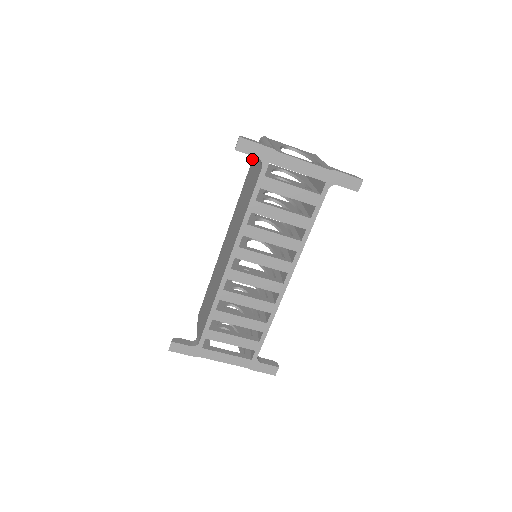
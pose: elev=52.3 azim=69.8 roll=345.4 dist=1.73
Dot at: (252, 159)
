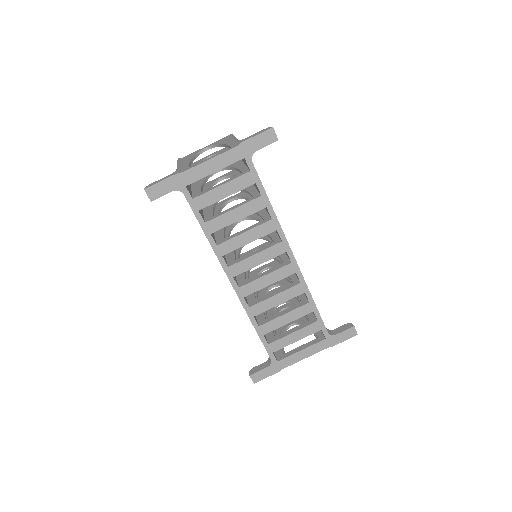
Dot at: occluded
